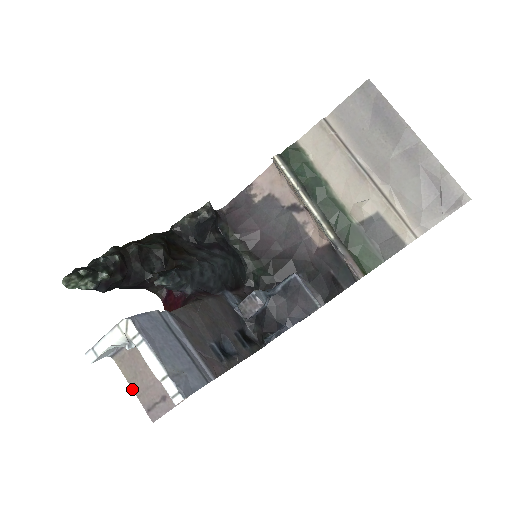
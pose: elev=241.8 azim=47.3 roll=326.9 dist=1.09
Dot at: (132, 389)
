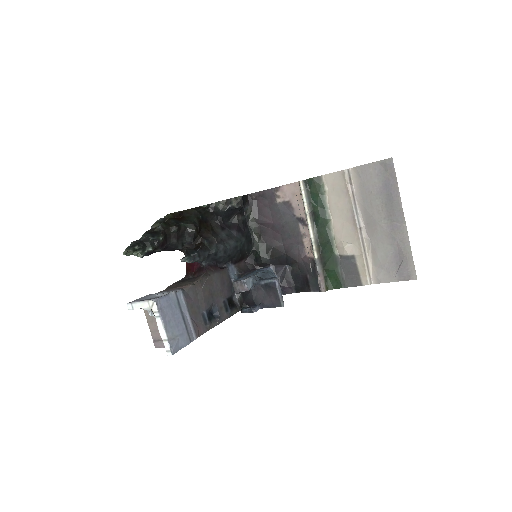
Dot at: (149, 326)
